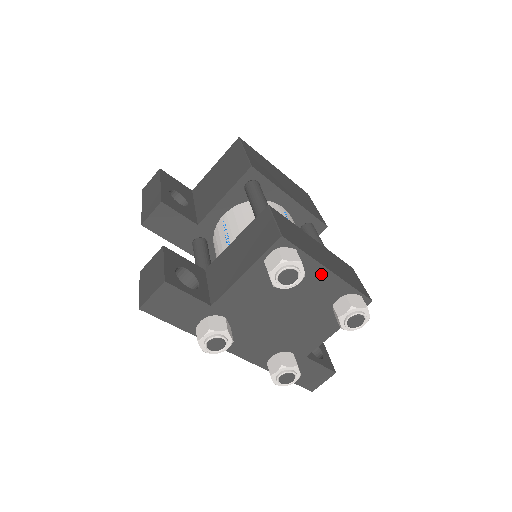
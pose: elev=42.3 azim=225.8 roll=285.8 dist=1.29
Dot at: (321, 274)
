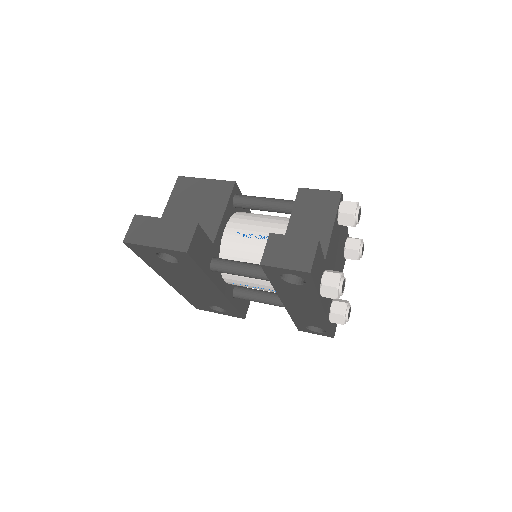
Dot at: occluded
